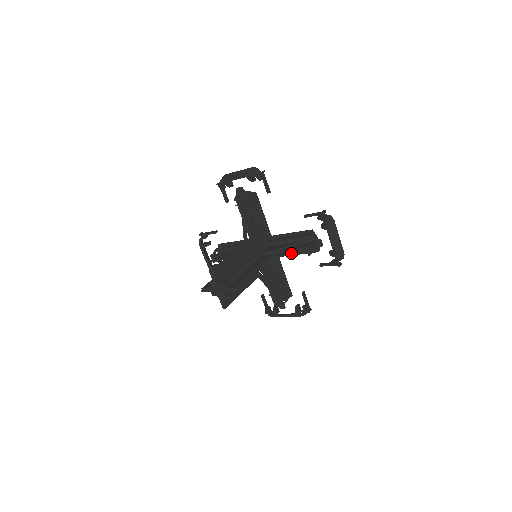
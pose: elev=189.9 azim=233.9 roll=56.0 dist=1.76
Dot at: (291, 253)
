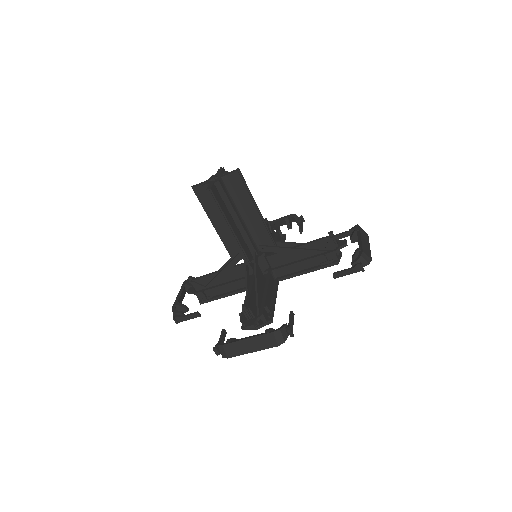
Dot at: (303, 249)
